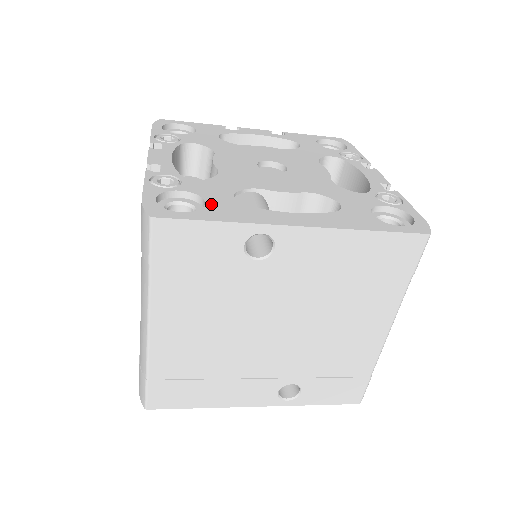
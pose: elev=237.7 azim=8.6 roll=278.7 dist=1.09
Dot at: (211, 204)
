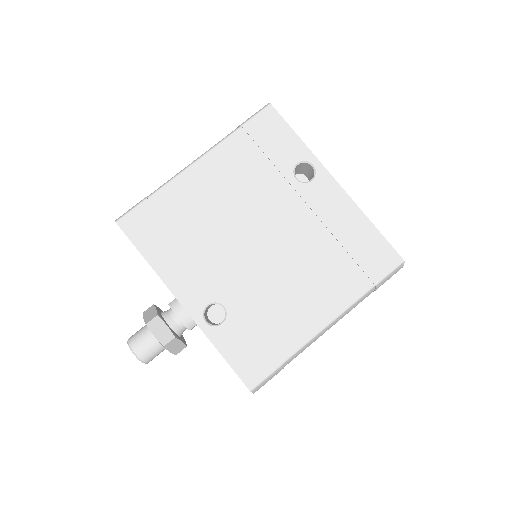
Dot at: occluded
